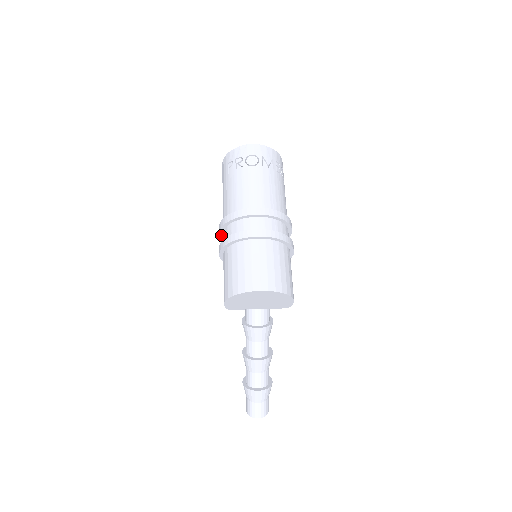
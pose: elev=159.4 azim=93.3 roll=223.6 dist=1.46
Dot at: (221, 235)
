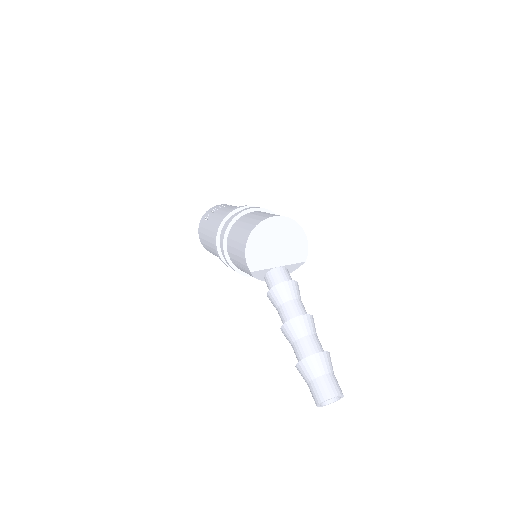
Dot at: (218, 247)
